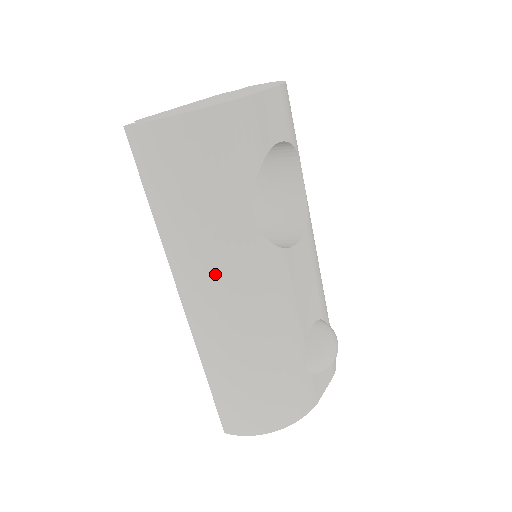
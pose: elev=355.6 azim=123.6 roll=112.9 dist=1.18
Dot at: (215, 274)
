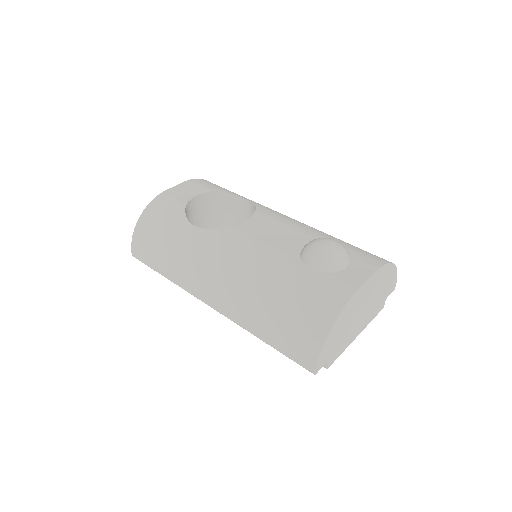
Dot at: (199, 269)
